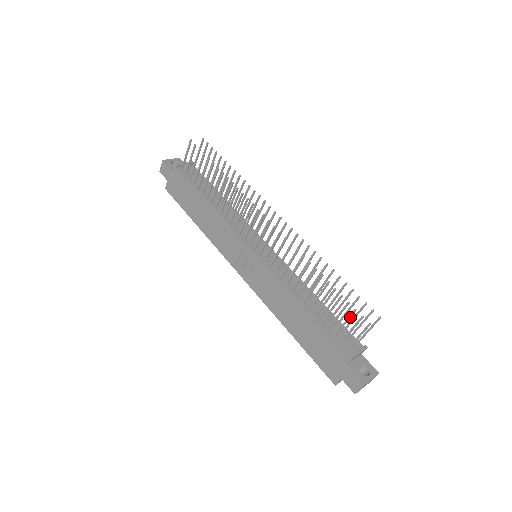
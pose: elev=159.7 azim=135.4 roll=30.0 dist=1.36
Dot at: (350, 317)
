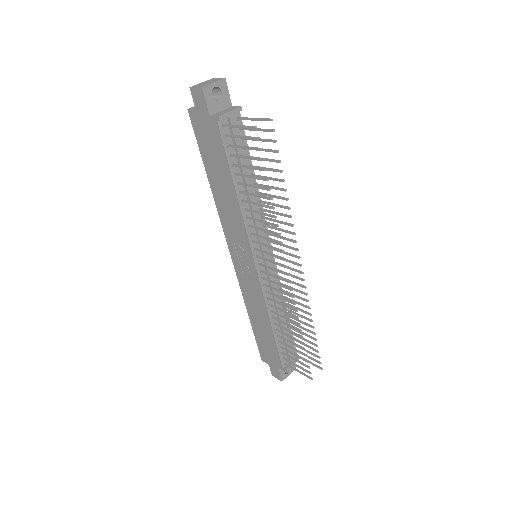
Dot at: (302, 364)
